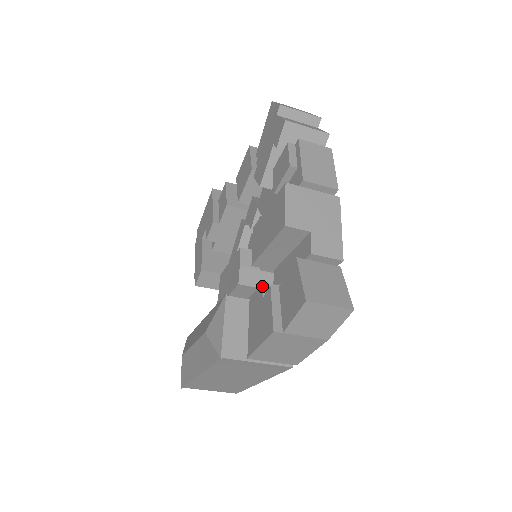
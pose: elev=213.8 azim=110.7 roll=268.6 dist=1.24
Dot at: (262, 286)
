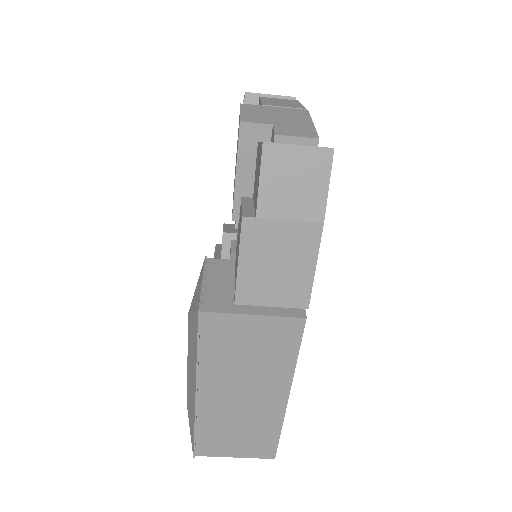
Dot at: occluded
